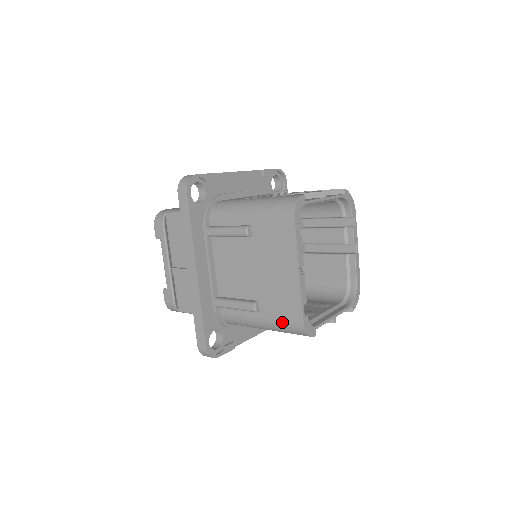
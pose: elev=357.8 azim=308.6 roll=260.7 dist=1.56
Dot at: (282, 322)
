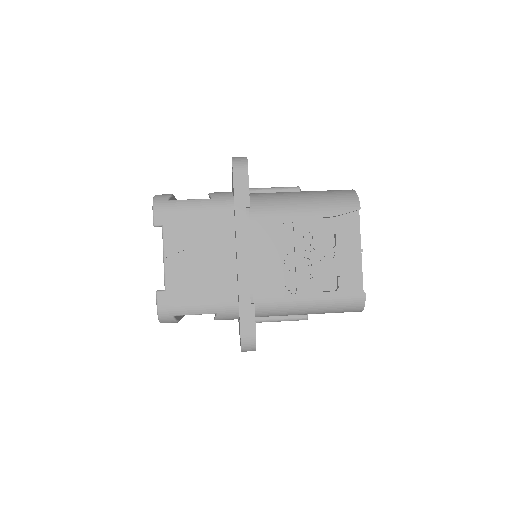
Dot at: occluded
